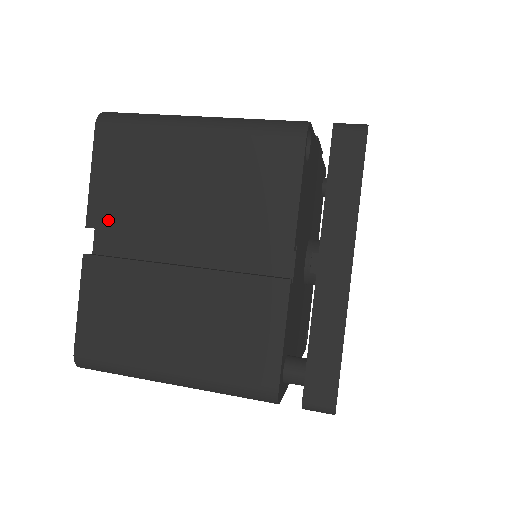
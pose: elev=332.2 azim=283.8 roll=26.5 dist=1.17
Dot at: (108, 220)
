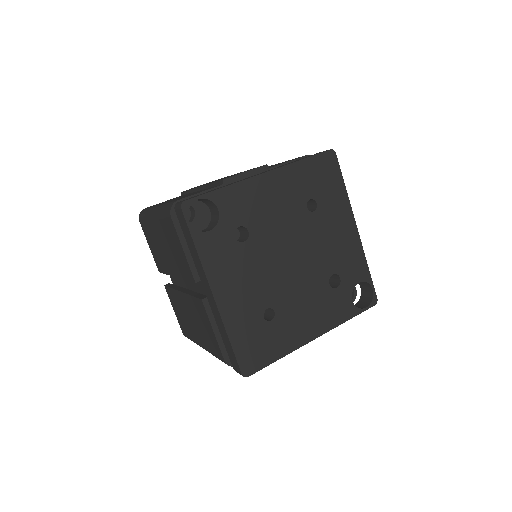
Dot at: (160, 268)
